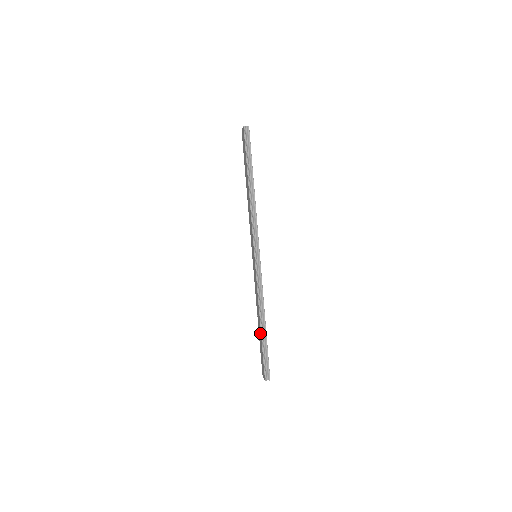
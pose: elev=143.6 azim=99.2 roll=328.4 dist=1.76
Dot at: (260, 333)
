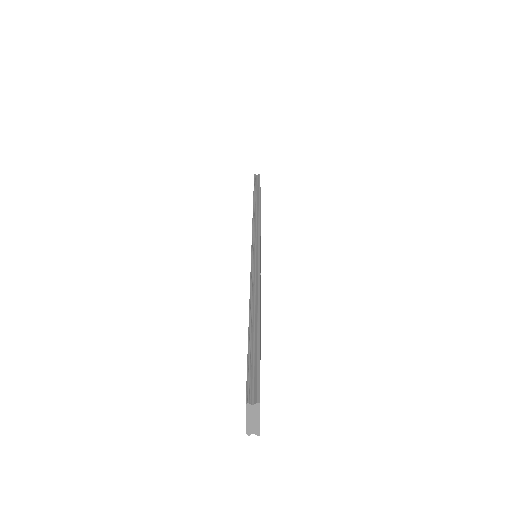
Dot at: occluded
